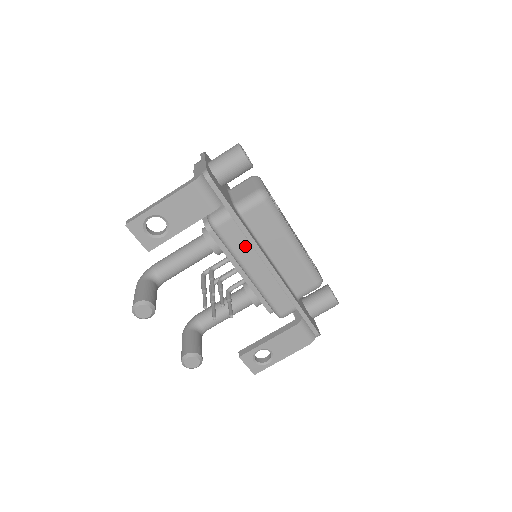
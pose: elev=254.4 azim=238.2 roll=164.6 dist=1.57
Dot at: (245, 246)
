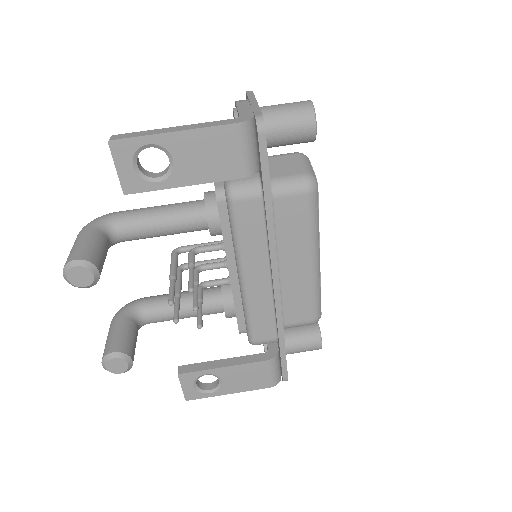
Dot at: (258, 241)
